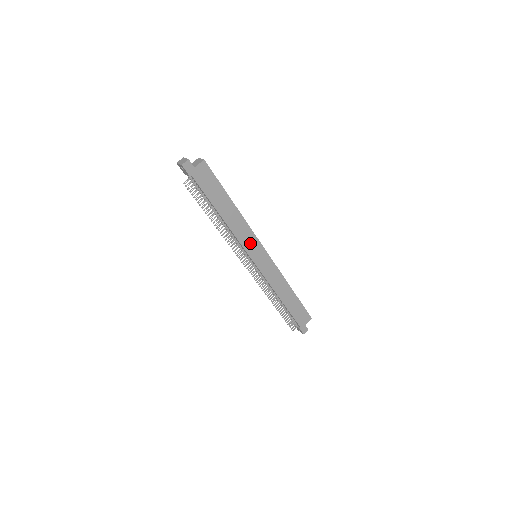
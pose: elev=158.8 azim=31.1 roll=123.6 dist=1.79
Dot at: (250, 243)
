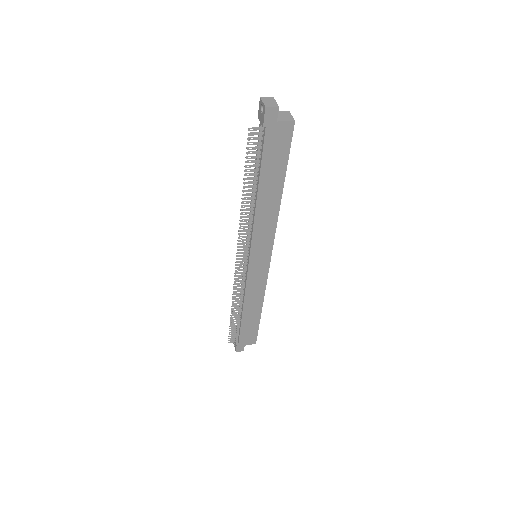
Dot at: (262, 242)
